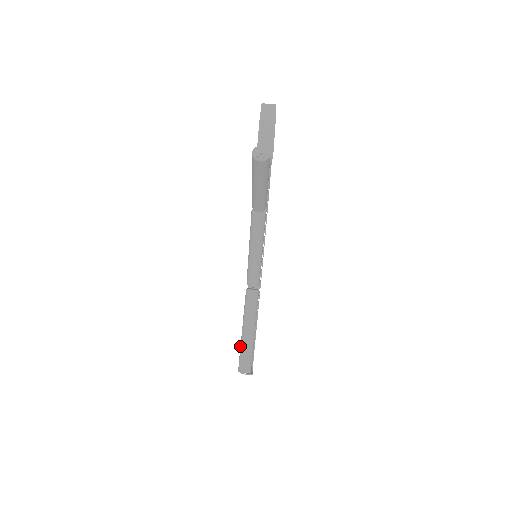
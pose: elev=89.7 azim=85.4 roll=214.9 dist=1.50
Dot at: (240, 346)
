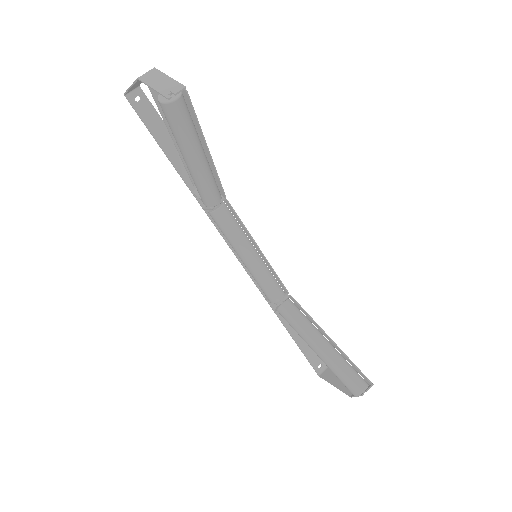
Dot at: occluded
